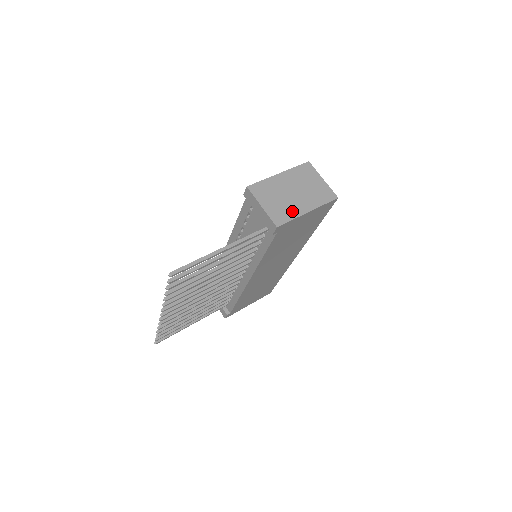
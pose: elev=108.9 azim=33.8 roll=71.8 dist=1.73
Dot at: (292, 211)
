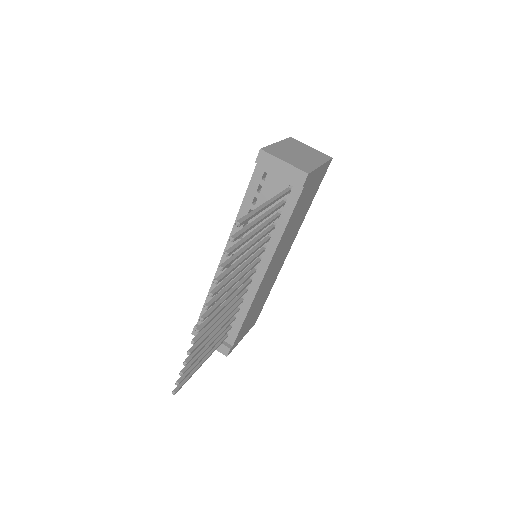
Dot at: (309, 164)
